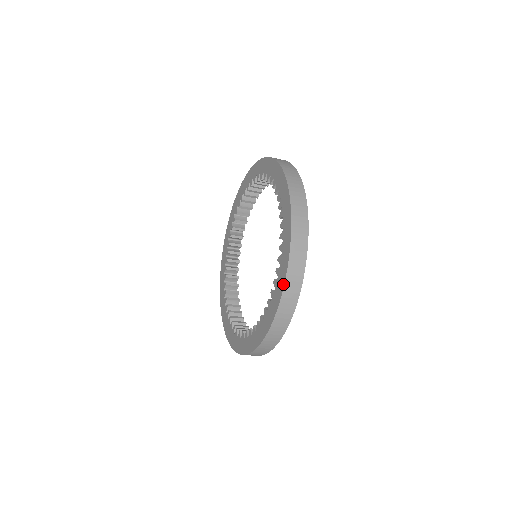
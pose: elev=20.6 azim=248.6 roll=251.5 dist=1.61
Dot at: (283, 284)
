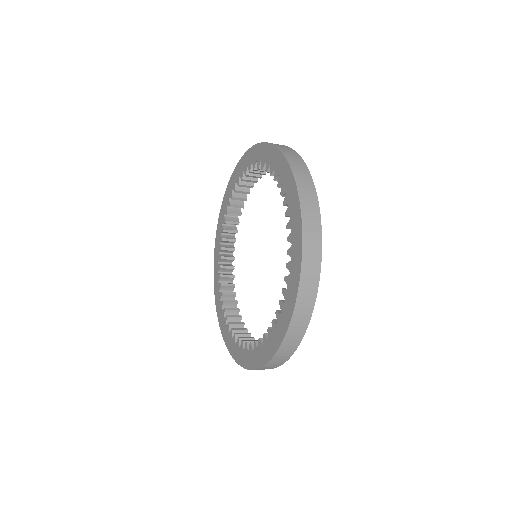
Dot at: (282, 338)
